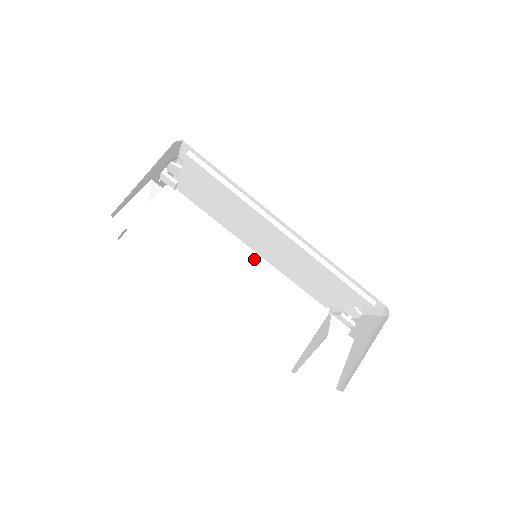
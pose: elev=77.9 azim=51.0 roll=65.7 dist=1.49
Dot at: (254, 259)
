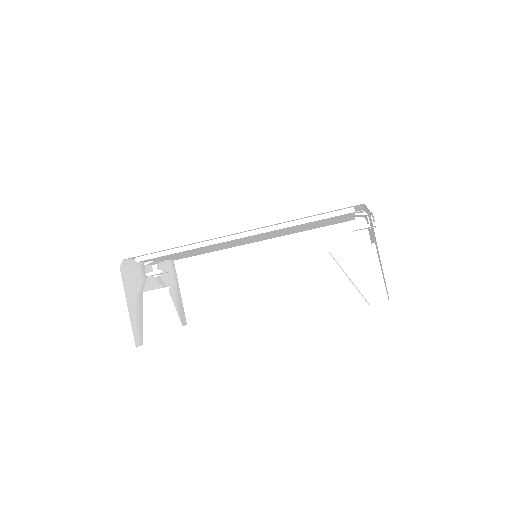
Dot at: (273, 242)
